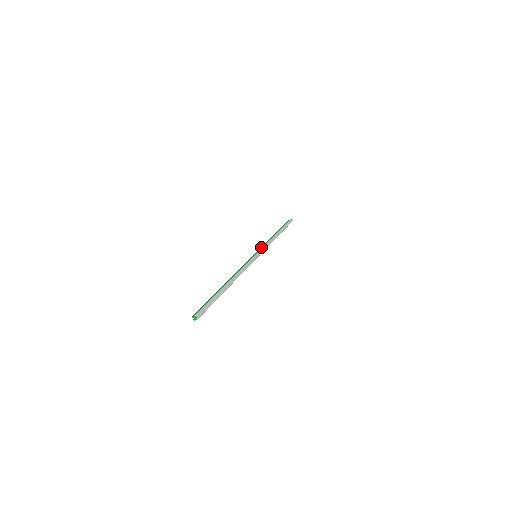
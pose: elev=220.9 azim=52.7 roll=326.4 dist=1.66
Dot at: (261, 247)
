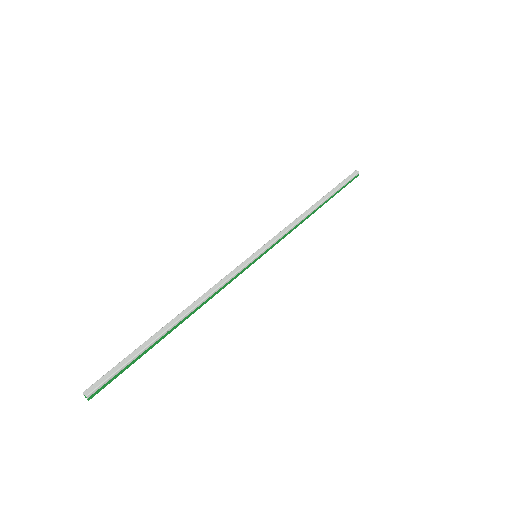
Dot at: occluded
